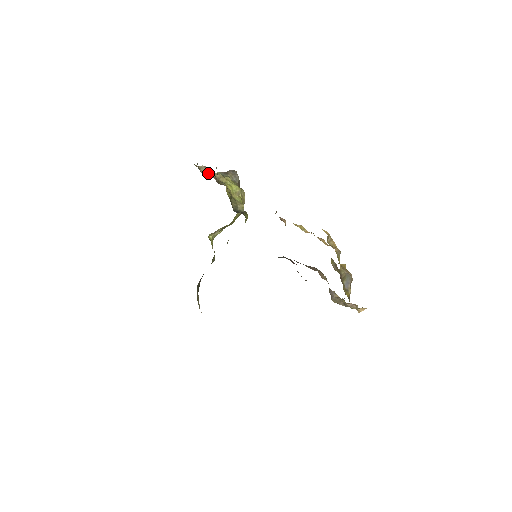
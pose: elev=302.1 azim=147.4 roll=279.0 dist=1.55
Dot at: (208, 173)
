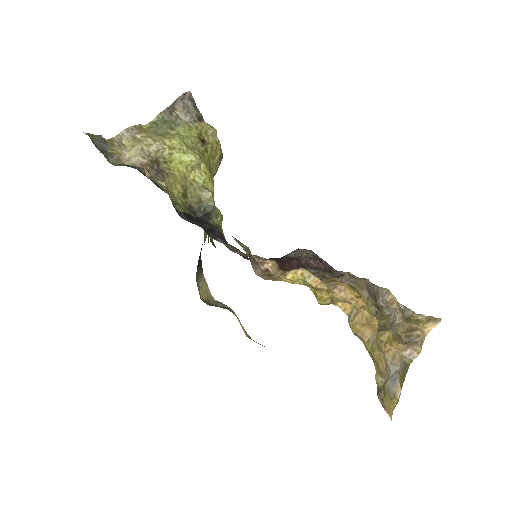
Dot at: (135, 150)
